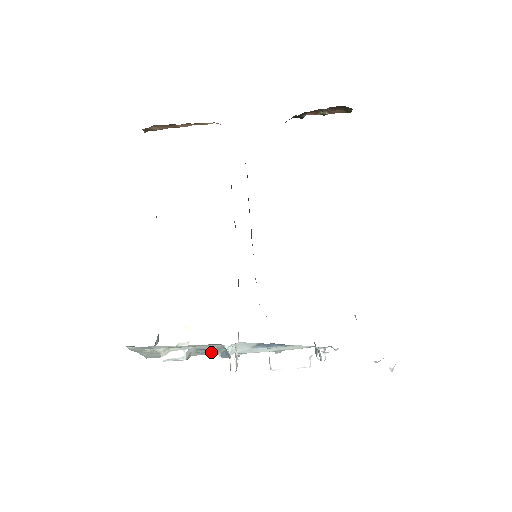
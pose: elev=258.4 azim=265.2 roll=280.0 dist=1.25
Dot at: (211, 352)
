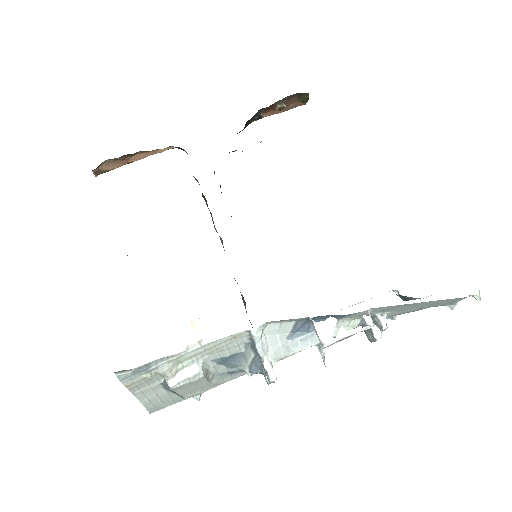
Dot at: (235, 370)
